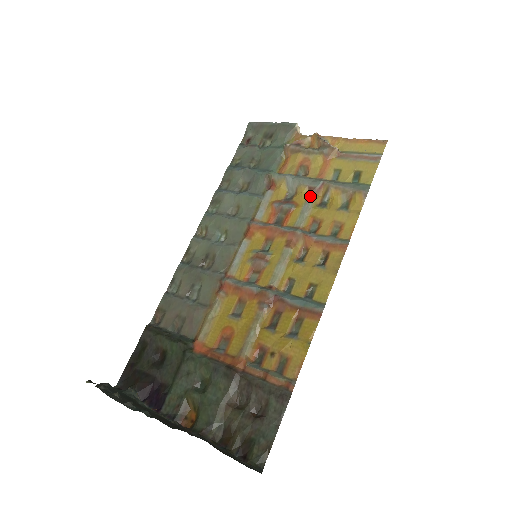
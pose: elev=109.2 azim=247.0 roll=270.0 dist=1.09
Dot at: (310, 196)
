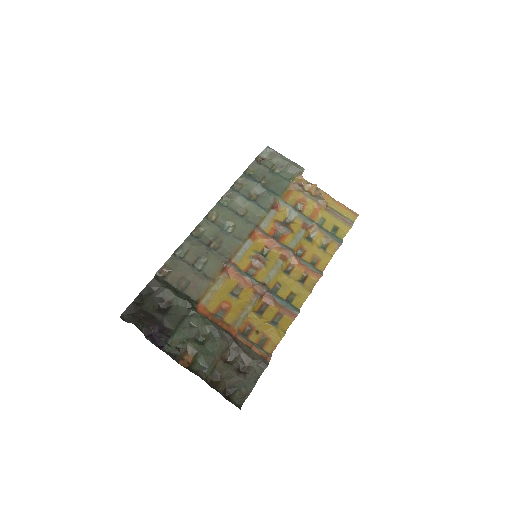
Dot at: (303, 229)
